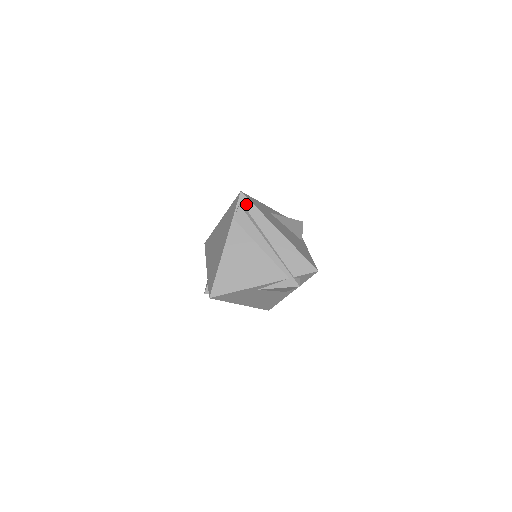
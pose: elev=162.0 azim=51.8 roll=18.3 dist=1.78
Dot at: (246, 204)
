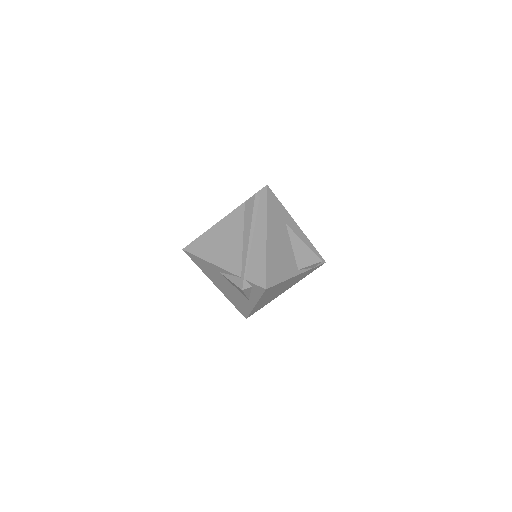
Dot at: (262, 197)
